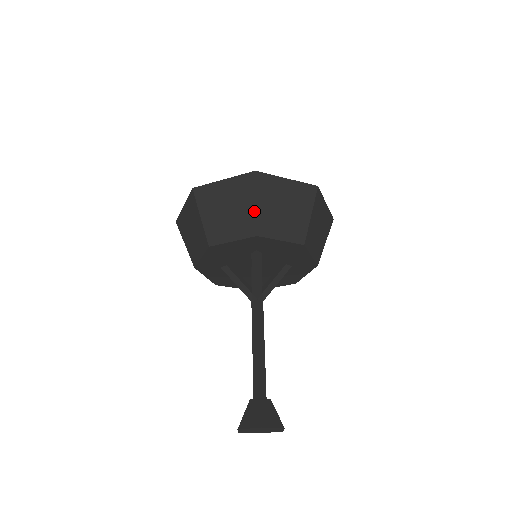
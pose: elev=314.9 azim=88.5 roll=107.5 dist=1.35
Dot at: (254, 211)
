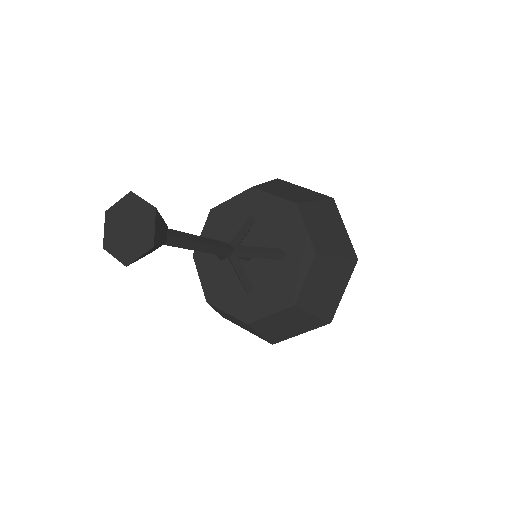
Dot at: (261, 184)
